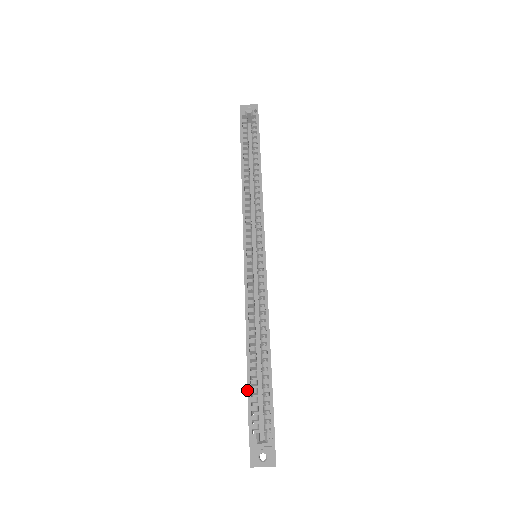
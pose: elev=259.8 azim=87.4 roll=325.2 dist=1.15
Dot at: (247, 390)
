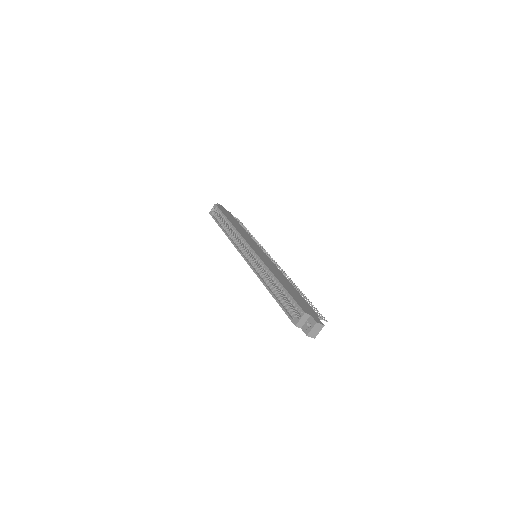
Dot at: occluded
